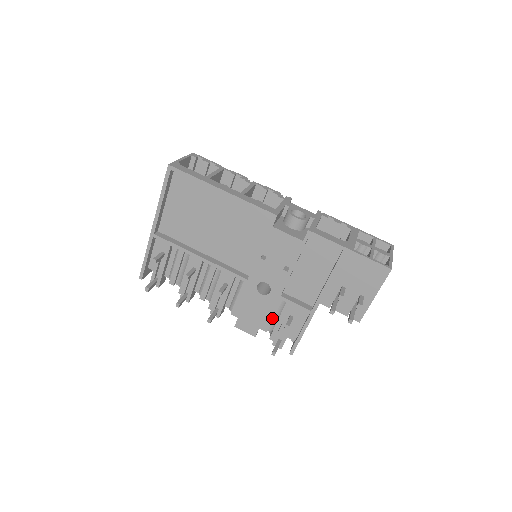
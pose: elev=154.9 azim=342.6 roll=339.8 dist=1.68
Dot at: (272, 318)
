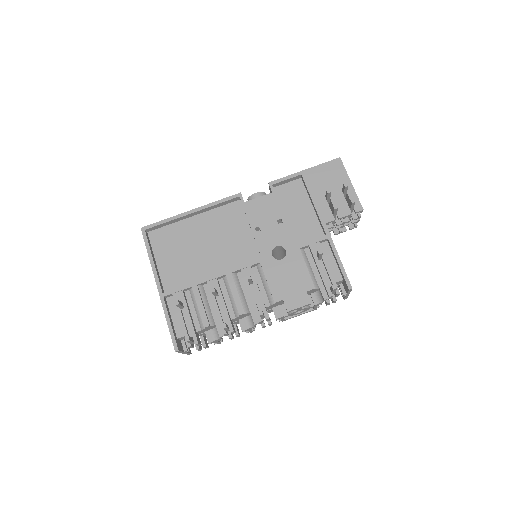
Dot at: (307, 271)
